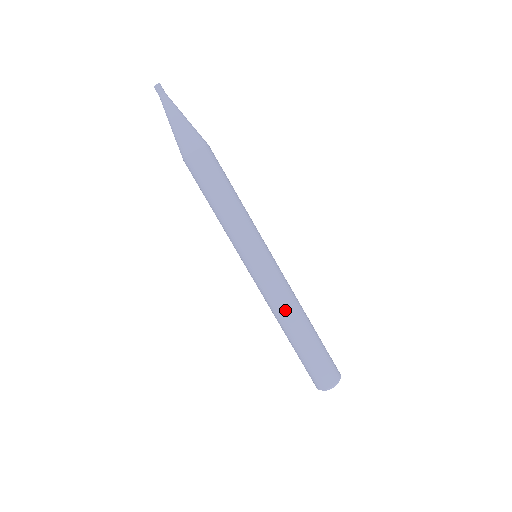
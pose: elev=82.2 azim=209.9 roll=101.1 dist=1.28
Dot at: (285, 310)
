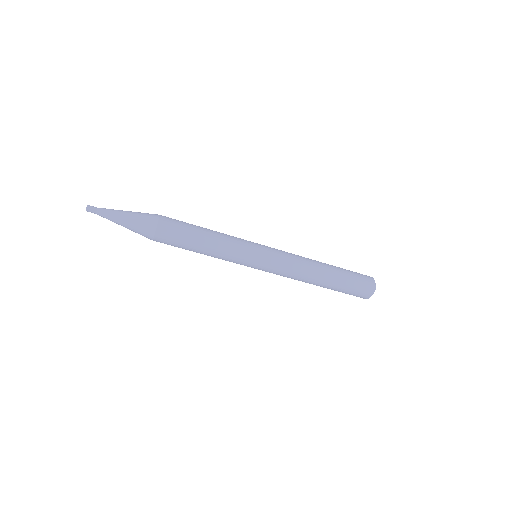
Dot at: (304, 276)
